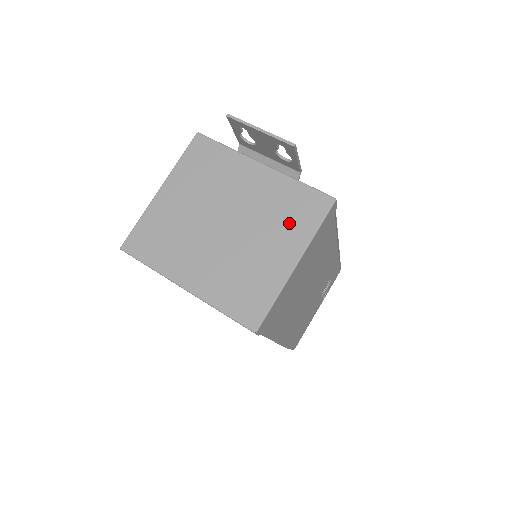
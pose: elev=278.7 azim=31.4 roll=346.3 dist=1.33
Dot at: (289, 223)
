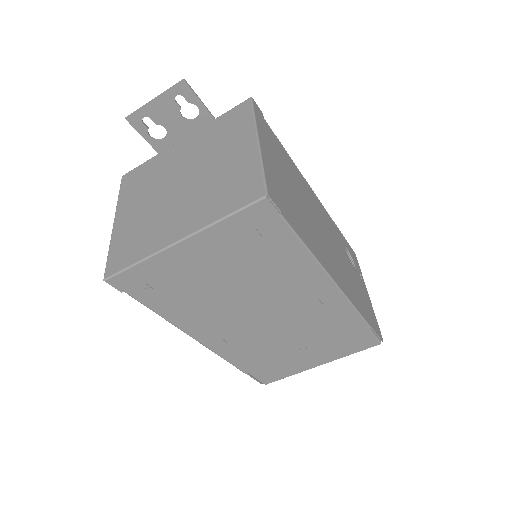
Dot at: (230, 135)
